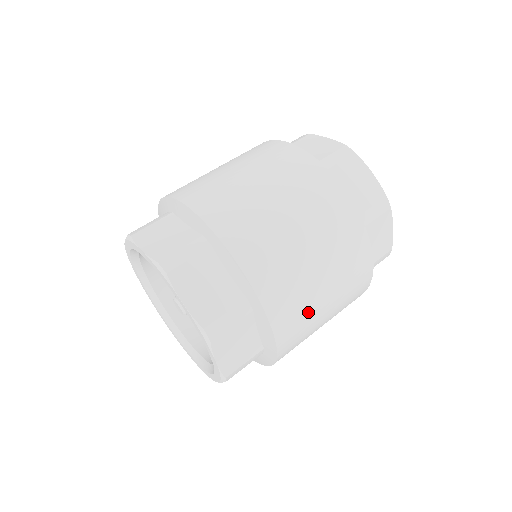
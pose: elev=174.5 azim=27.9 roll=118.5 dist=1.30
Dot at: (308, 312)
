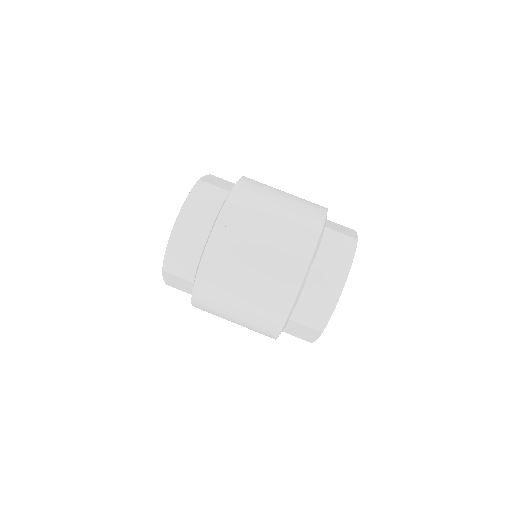
Dot at: (230, 274)
